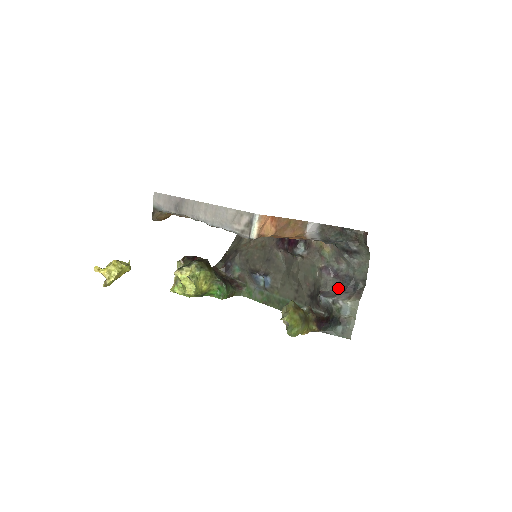
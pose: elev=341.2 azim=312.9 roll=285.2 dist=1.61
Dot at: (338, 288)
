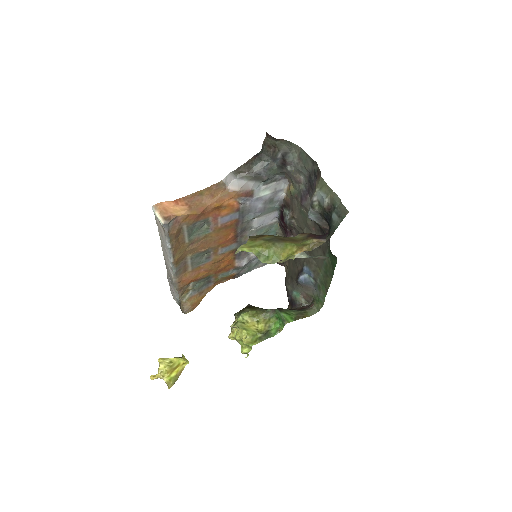
Dot at: occluded
